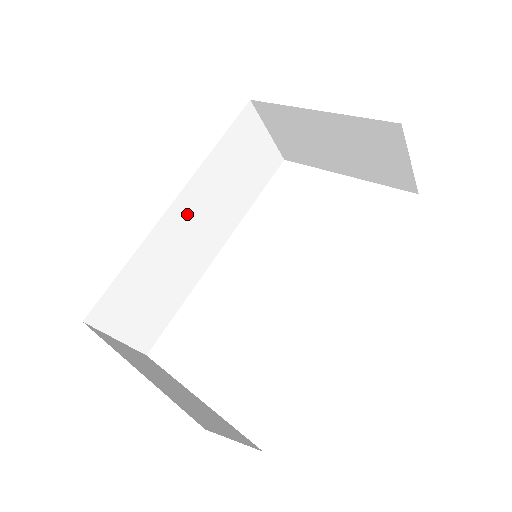
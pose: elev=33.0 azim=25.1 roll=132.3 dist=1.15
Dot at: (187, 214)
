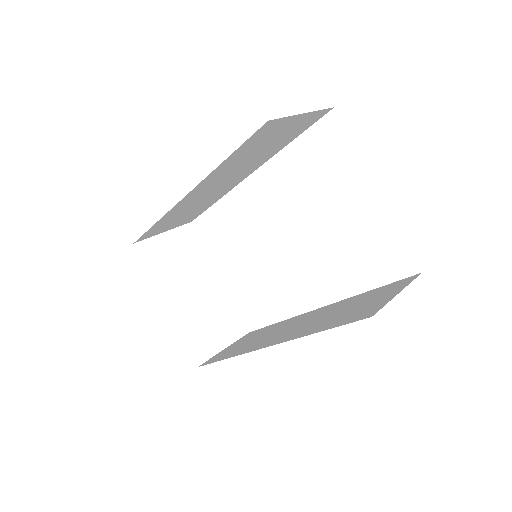
Dot at: (204, 189)
